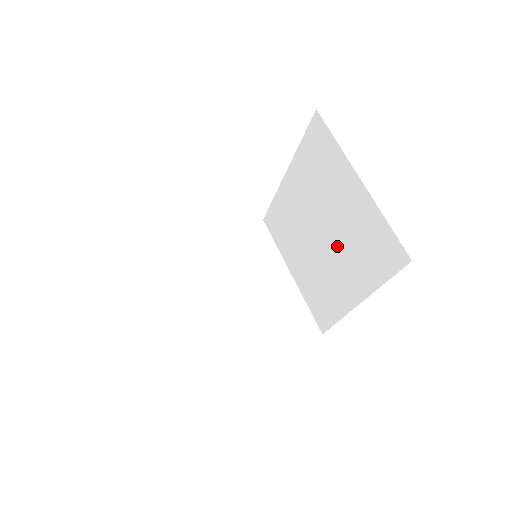
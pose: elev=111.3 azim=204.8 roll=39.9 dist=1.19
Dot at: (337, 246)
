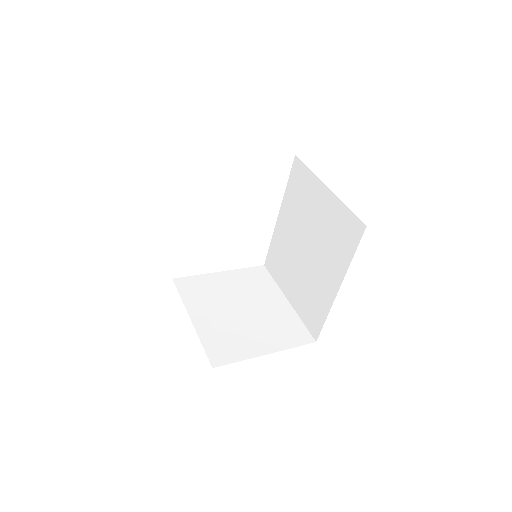
Dot at: (318, 249)
